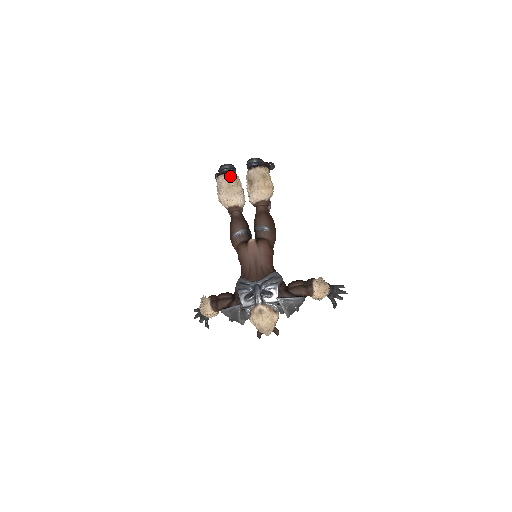
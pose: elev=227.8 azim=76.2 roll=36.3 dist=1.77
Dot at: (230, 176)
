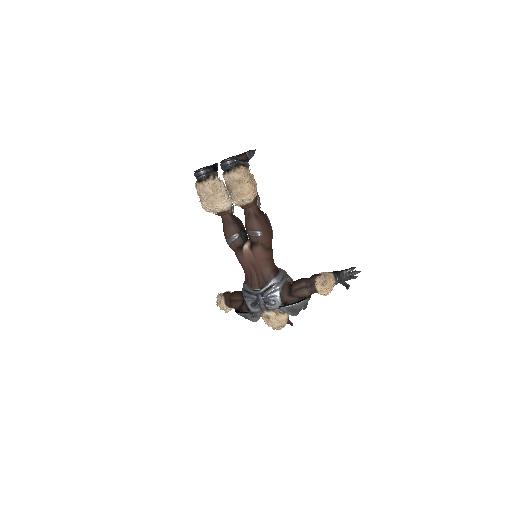
Dot at: (206, 184)
